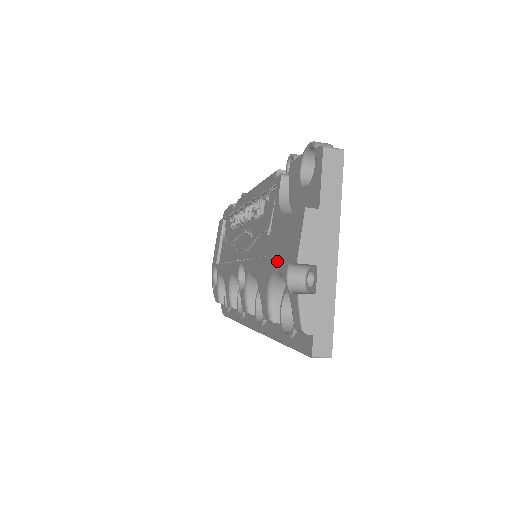
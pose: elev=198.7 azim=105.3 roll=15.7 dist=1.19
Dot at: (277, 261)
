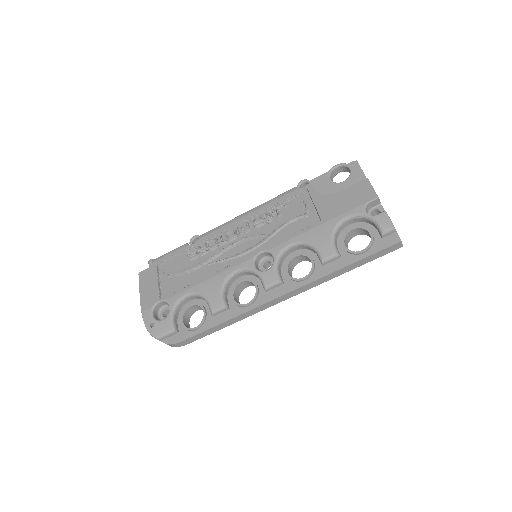
Dot at: (345, 211)
